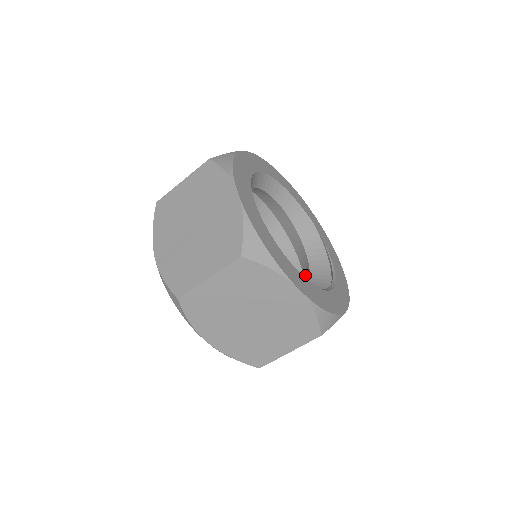
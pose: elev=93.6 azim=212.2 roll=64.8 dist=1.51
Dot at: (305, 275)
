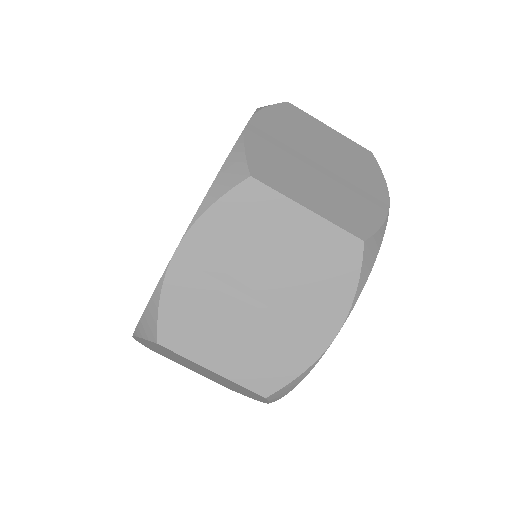
Dot at: occluded
